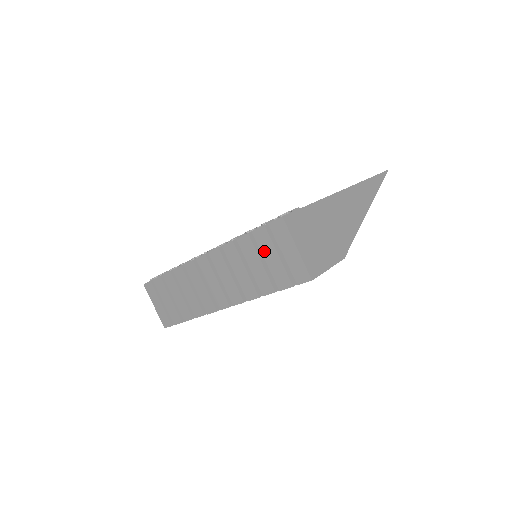
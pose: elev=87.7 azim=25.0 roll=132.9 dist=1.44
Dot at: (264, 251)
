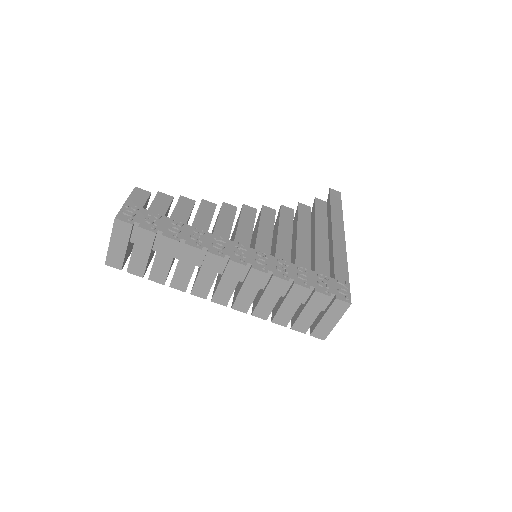
Dot at: (310, 306)
